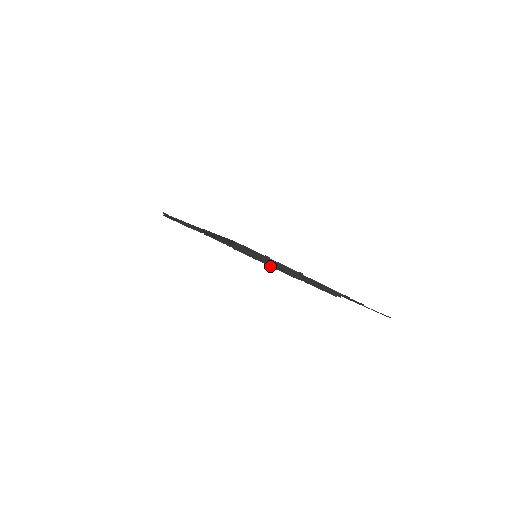
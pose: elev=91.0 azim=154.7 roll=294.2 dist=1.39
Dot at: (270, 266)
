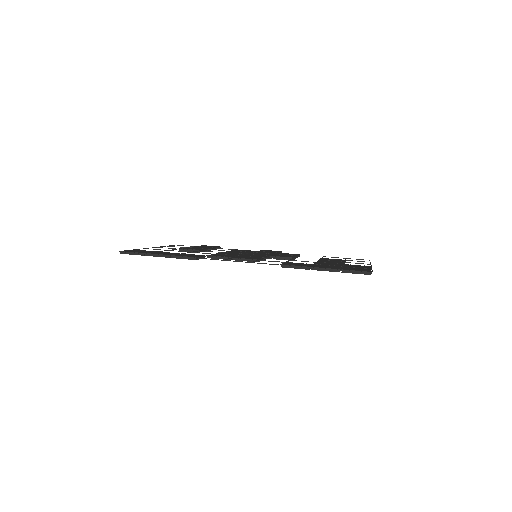
Dot at: occluded
